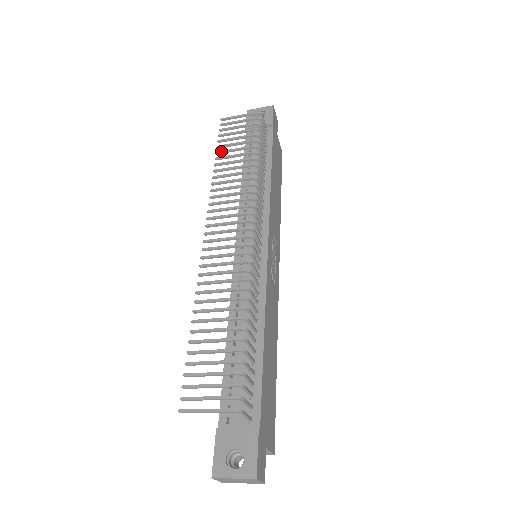
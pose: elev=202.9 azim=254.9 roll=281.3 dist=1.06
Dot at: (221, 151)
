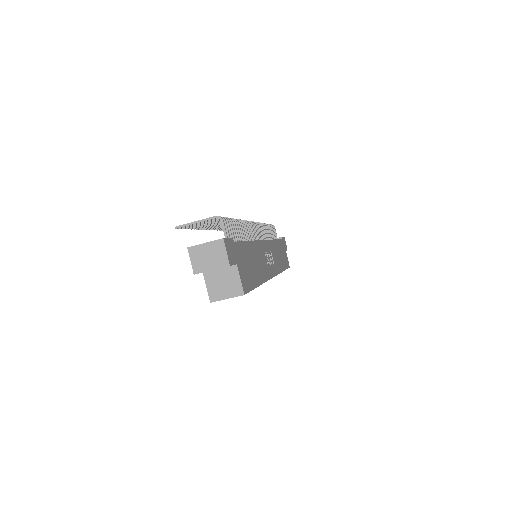
Dot at: occluded
